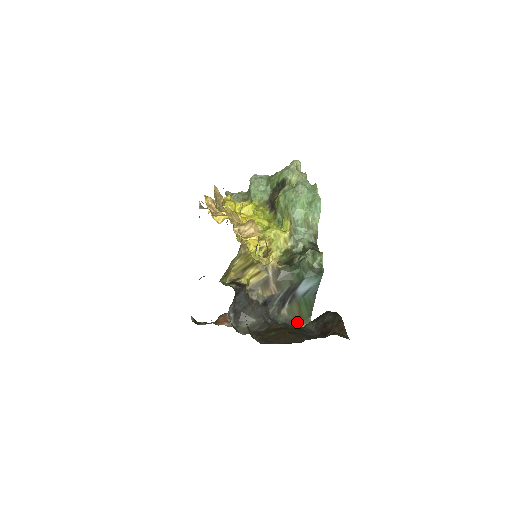
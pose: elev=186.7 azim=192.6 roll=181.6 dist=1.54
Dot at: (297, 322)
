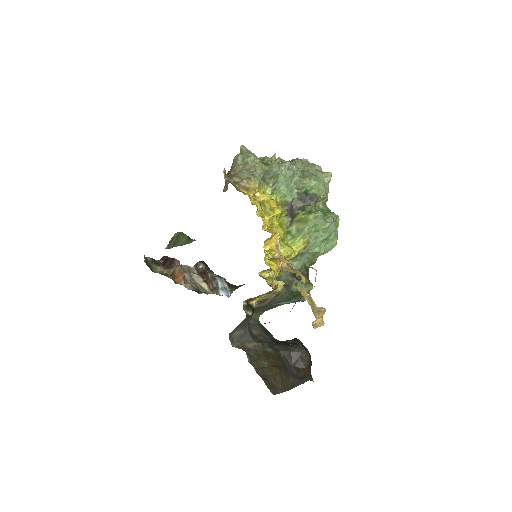
Dot at: occluded
